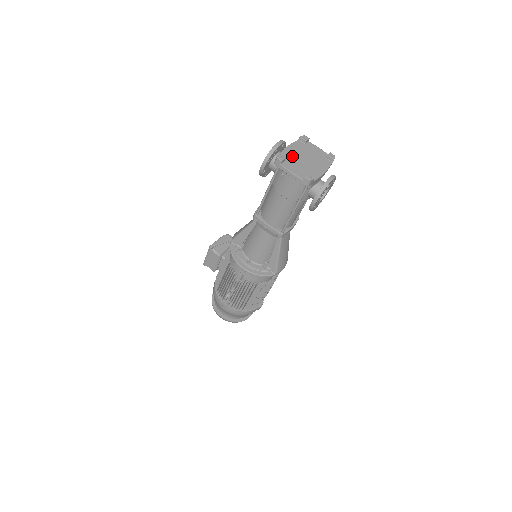
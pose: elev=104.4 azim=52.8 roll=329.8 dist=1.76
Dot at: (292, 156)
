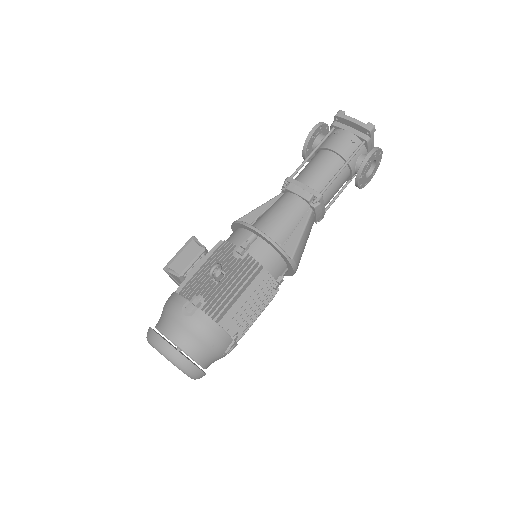
Dot at: occluded
